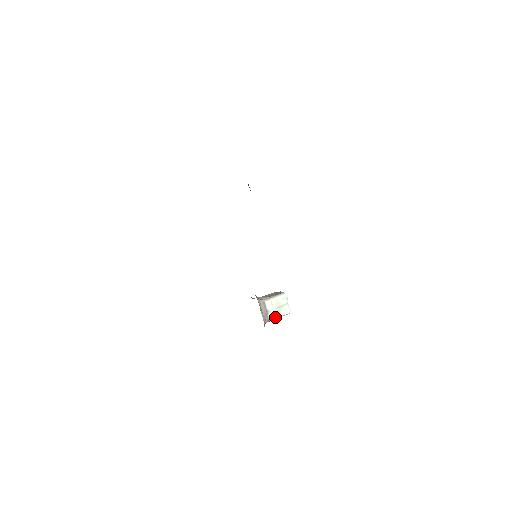
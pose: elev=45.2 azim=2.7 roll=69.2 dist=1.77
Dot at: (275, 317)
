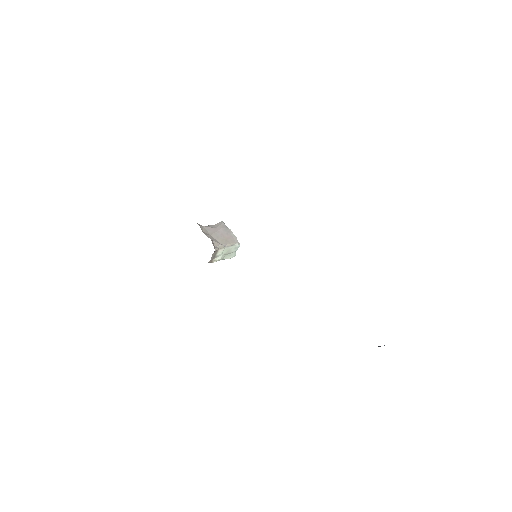
Dot at: occluded
